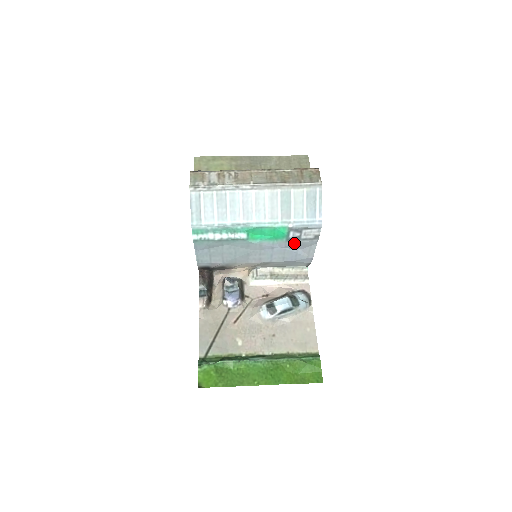
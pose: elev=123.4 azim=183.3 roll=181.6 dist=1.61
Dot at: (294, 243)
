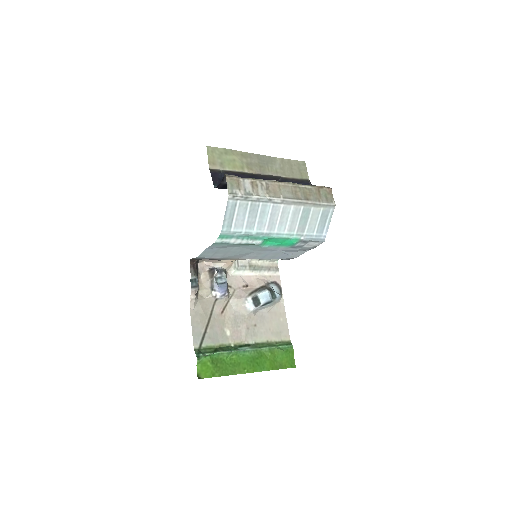
Dot at: (294, 249)
